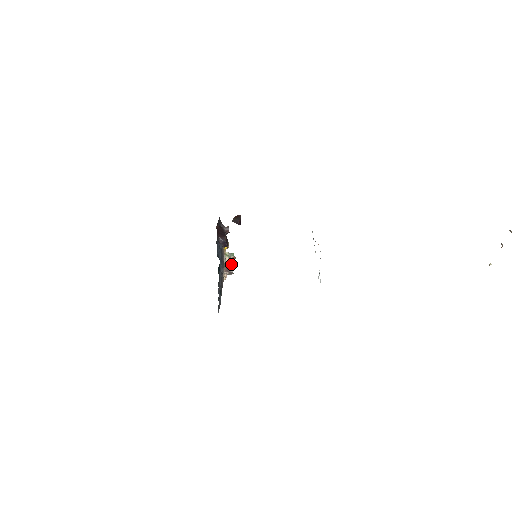
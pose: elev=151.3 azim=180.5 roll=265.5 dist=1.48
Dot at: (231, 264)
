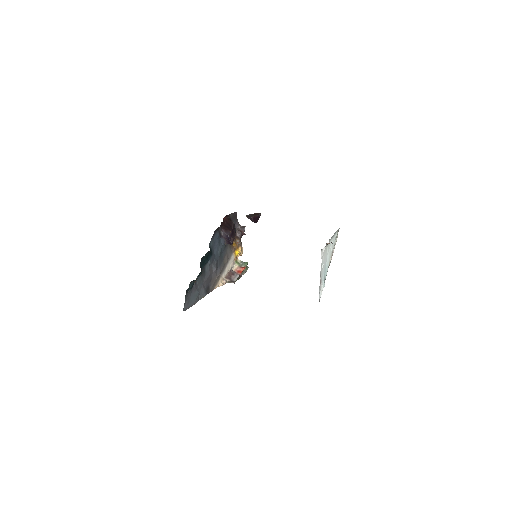
Dot at: (238, 273)
